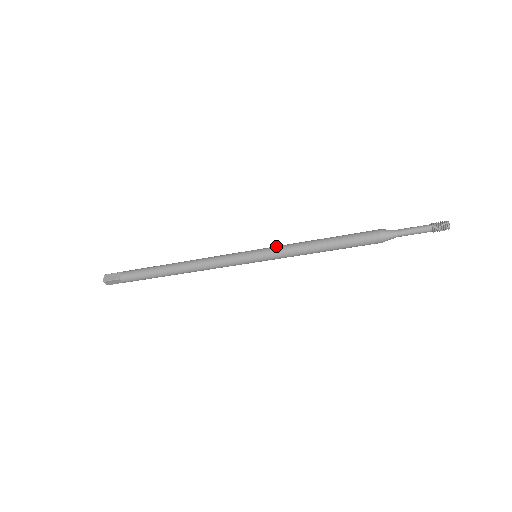
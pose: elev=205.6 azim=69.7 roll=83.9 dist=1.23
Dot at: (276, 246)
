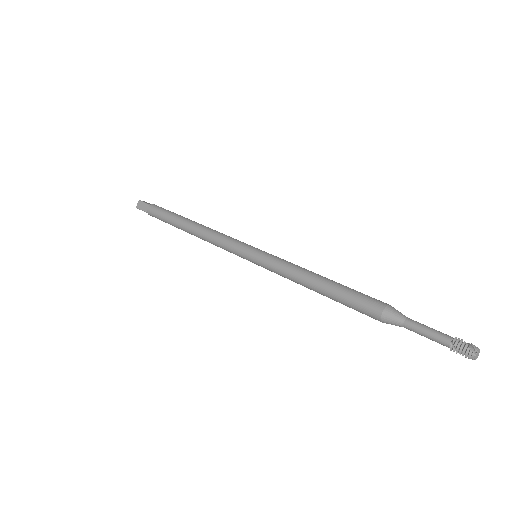
Dot at: (274, 259)
